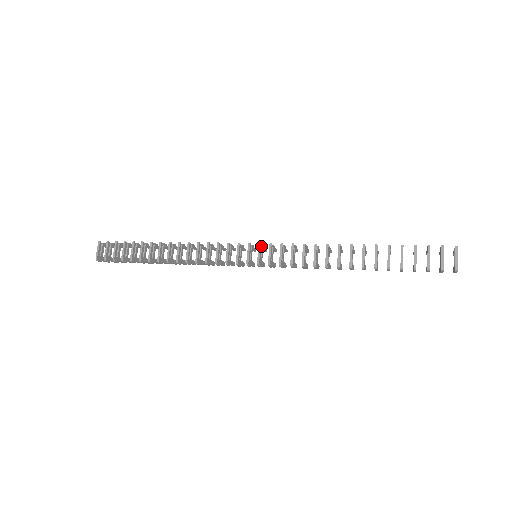
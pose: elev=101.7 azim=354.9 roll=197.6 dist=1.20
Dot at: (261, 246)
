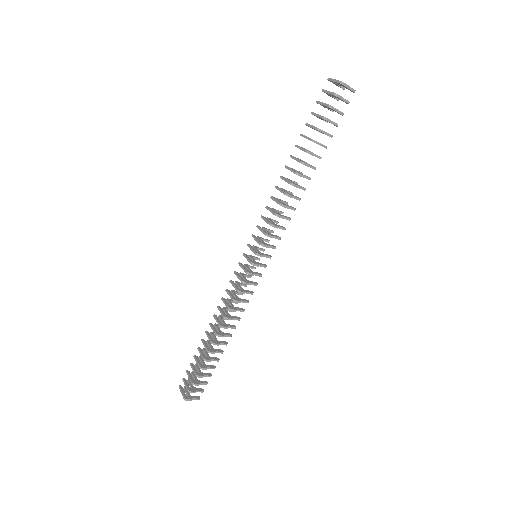
Dot at: (250, 246)
